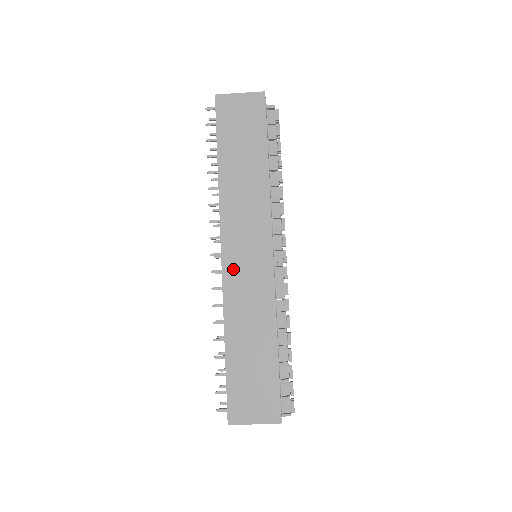
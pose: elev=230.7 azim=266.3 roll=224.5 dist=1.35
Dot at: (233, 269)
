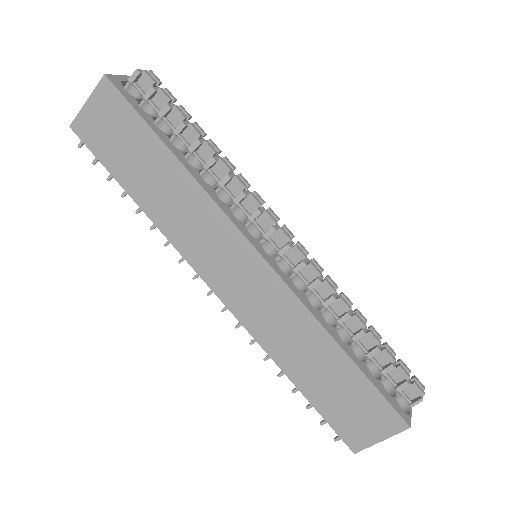
Dot at: (236, 299)
